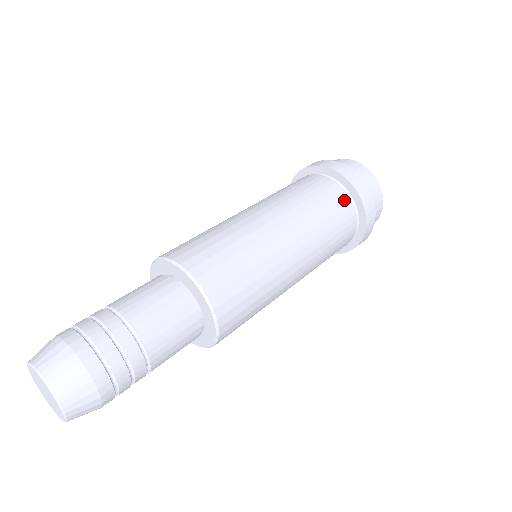
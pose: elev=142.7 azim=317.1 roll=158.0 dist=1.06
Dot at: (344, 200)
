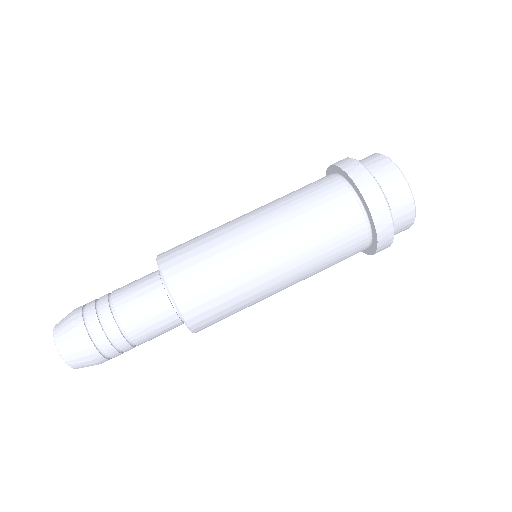
Dot at: (359, 231)
